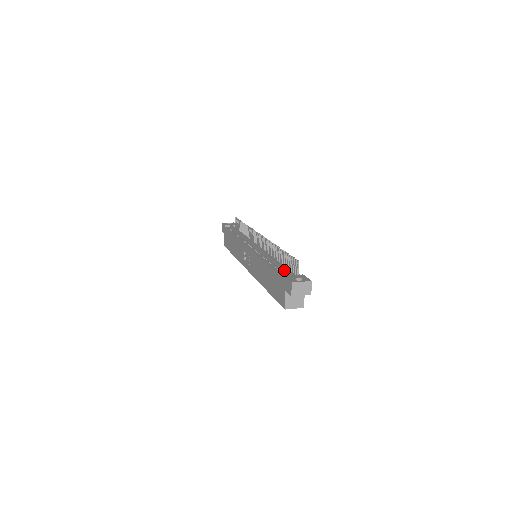
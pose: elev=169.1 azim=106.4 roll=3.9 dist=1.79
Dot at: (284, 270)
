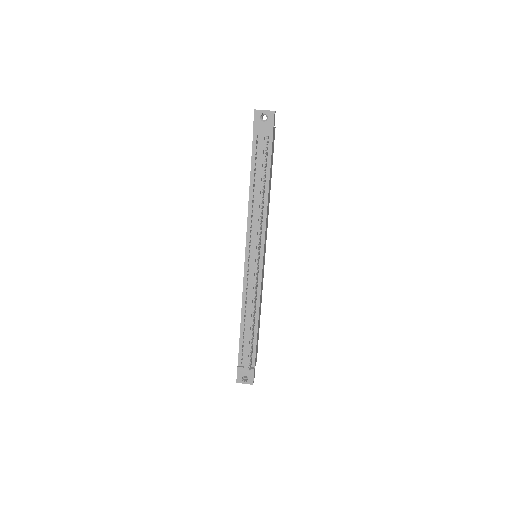
Dot at: (245, 351)
